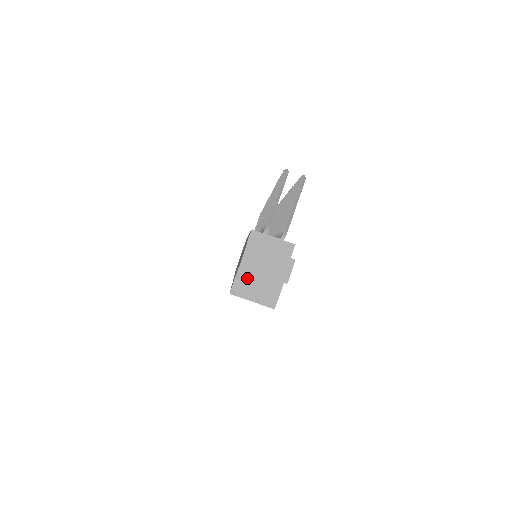
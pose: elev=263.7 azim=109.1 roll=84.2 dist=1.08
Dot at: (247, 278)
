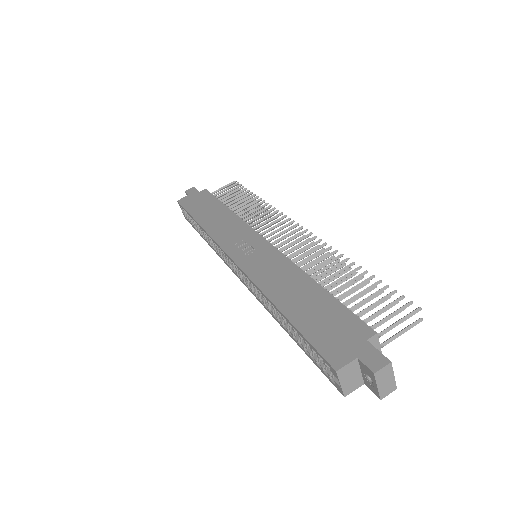
Dot at: (353, 368)
